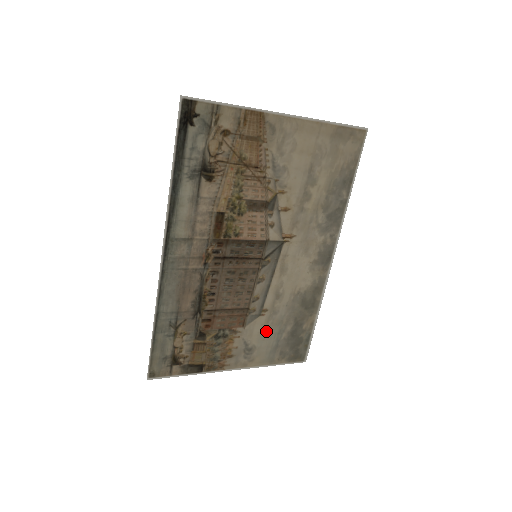
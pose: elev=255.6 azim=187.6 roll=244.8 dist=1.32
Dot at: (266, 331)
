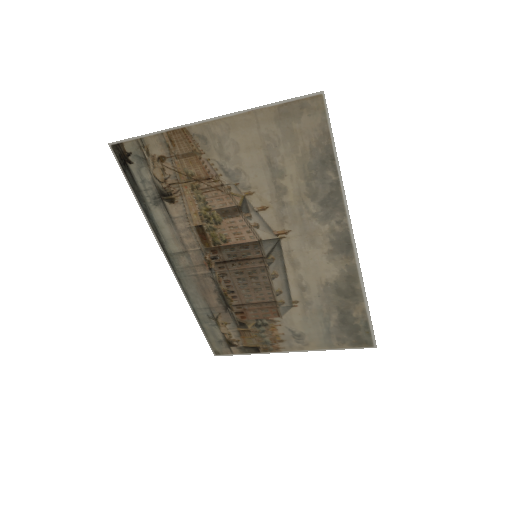
Dot at: (308, 320)
